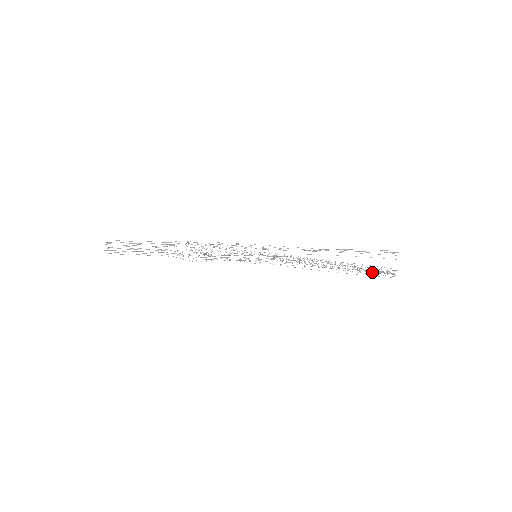
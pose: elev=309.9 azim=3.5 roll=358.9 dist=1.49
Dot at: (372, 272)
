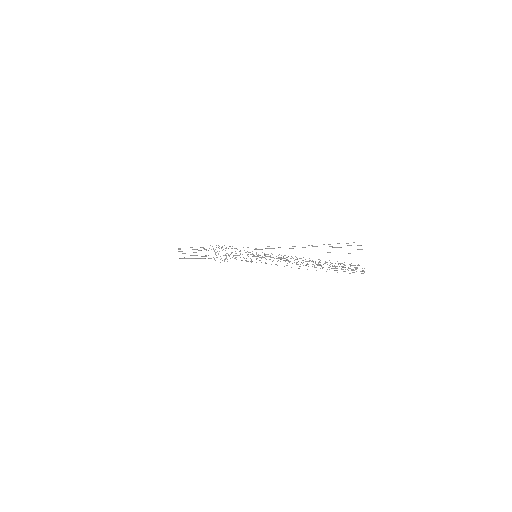
Dot at: occluded
